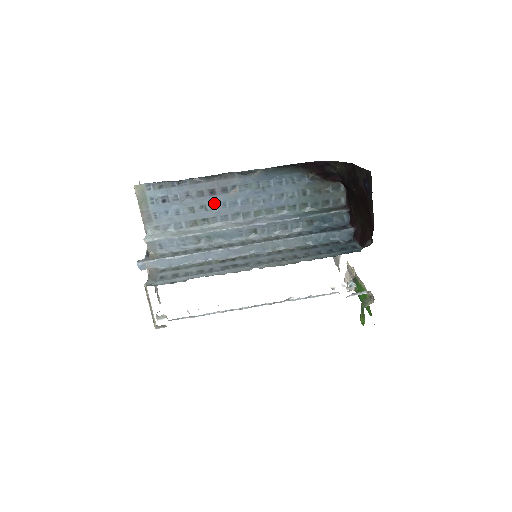
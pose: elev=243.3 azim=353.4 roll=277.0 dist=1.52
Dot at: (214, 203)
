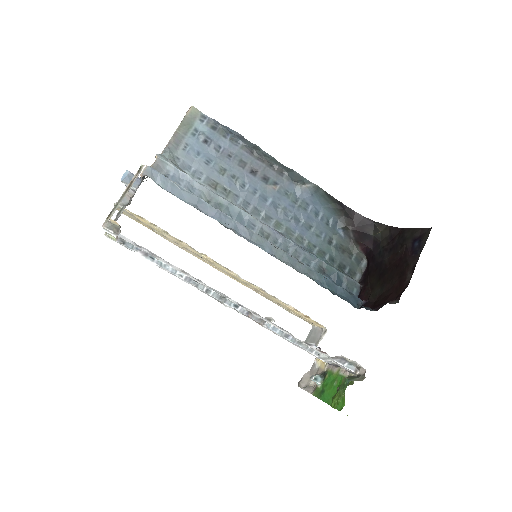
Dot at: (247, 183)
